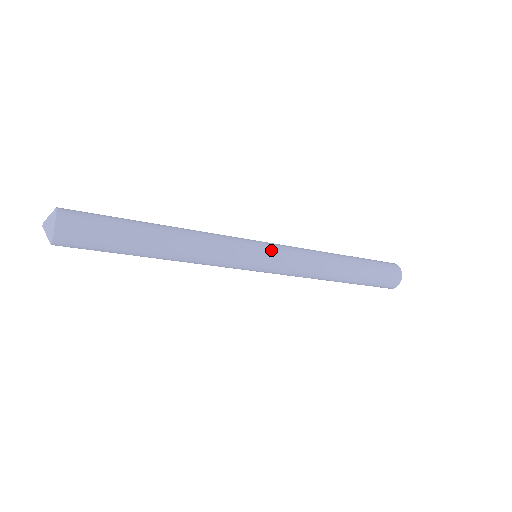
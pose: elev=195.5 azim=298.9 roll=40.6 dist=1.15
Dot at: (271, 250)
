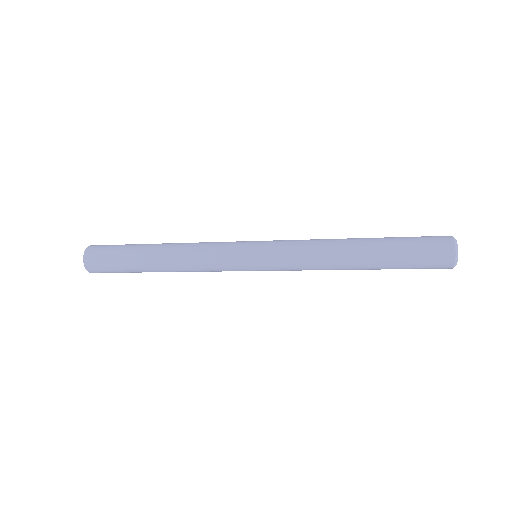
Dot at: (263, 241)
